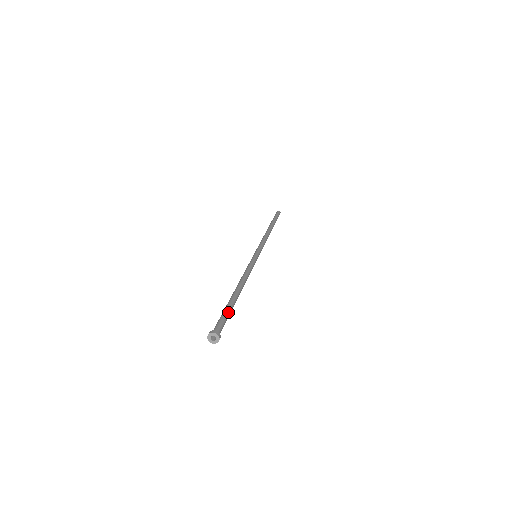
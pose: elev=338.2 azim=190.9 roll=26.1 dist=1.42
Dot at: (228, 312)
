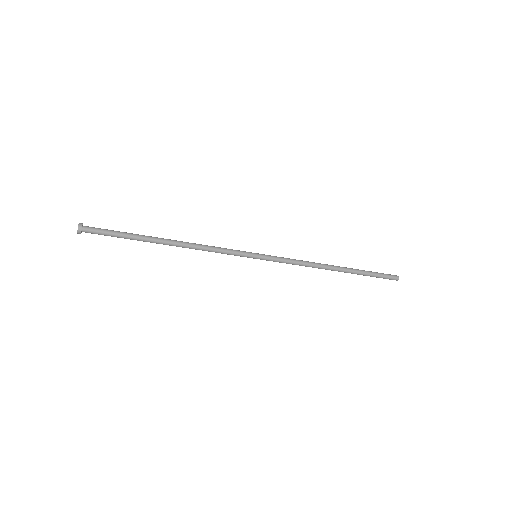
Dot at: (122, 232)
